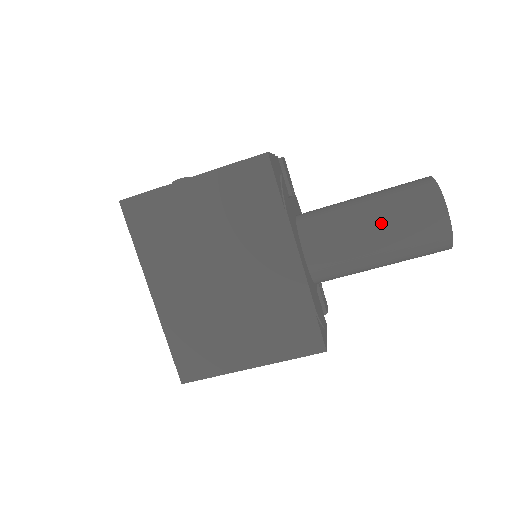
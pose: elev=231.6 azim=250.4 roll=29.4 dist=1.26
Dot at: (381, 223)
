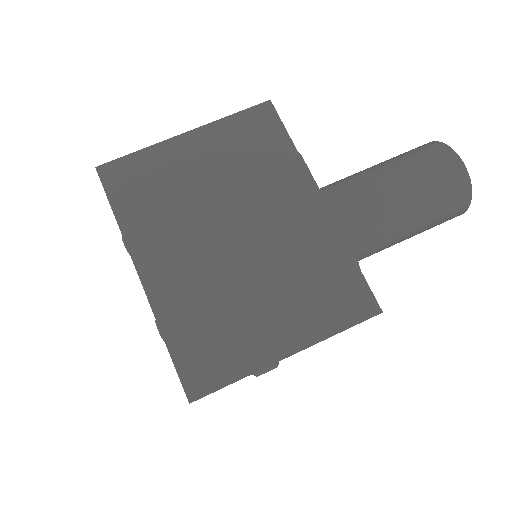
Dot at: (397, 176)
